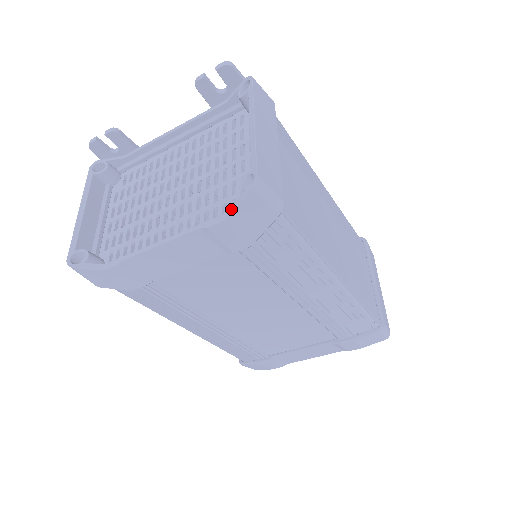
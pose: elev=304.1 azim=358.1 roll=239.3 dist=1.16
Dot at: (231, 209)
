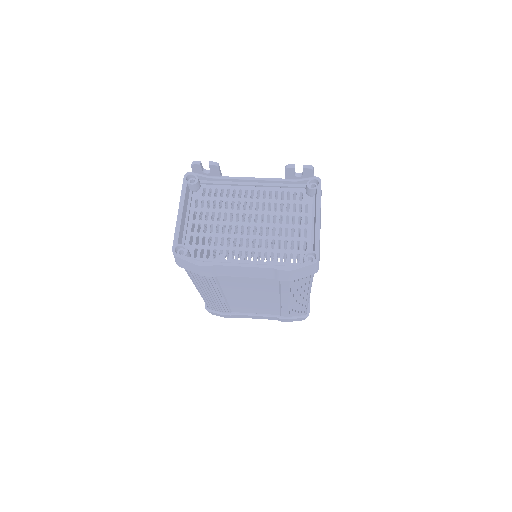
Dot at: (297, 266)
